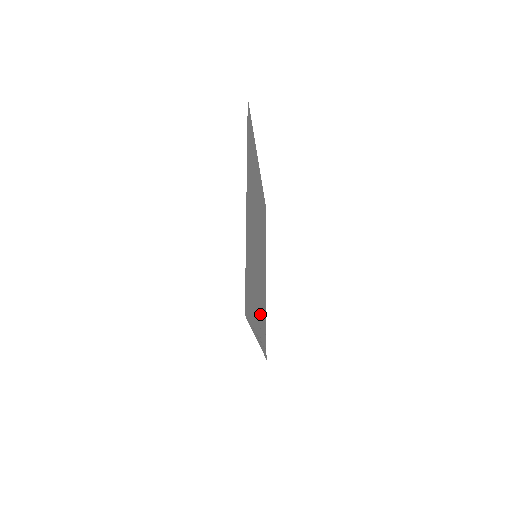
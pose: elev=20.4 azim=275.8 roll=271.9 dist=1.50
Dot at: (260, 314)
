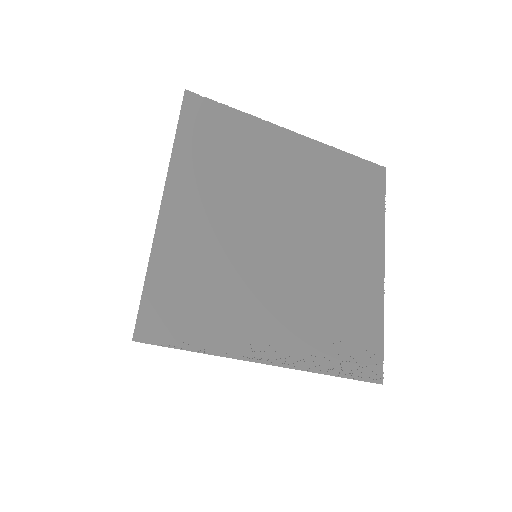
Dot at: (304, 325)
